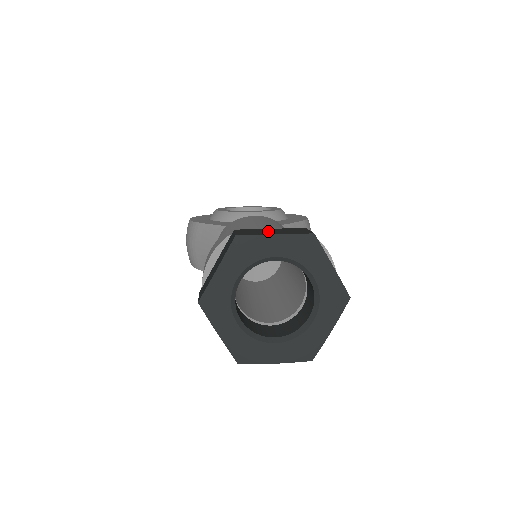
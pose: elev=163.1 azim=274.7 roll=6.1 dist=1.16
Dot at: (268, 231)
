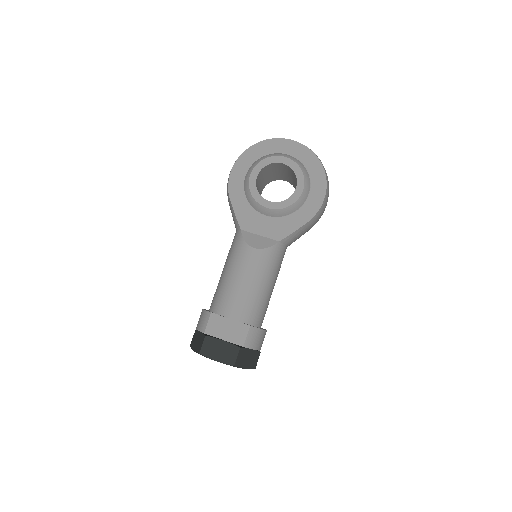
Dot at: (217, 350)
